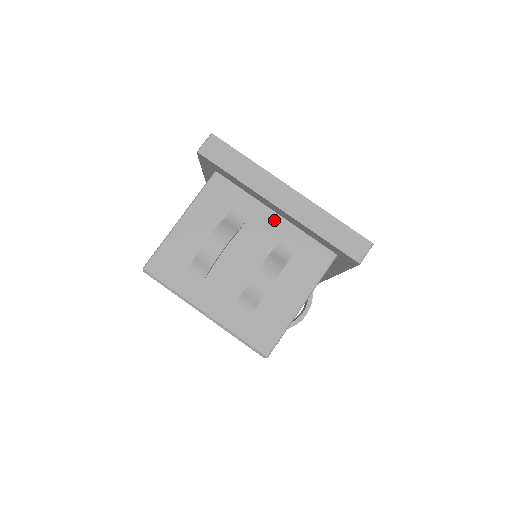
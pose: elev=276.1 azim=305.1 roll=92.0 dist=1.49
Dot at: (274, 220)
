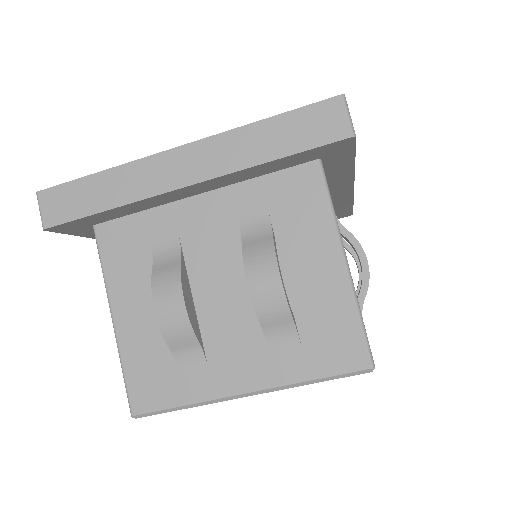
Dot at: (207, 204)
